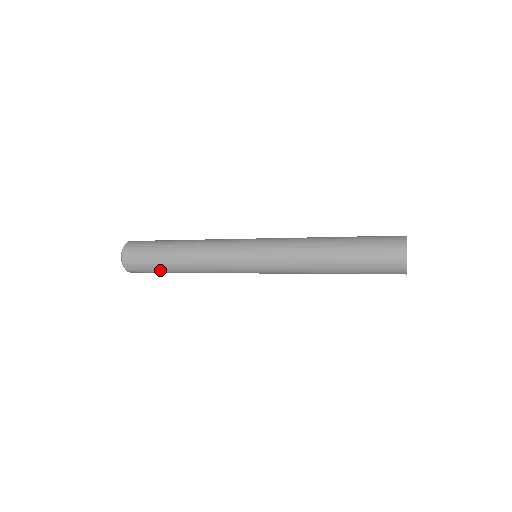
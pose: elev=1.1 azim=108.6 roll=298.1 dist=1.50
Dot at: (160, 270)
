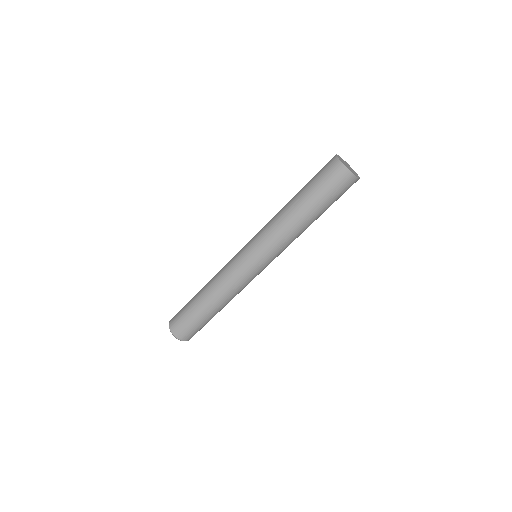
Dot at: (201, 320)
